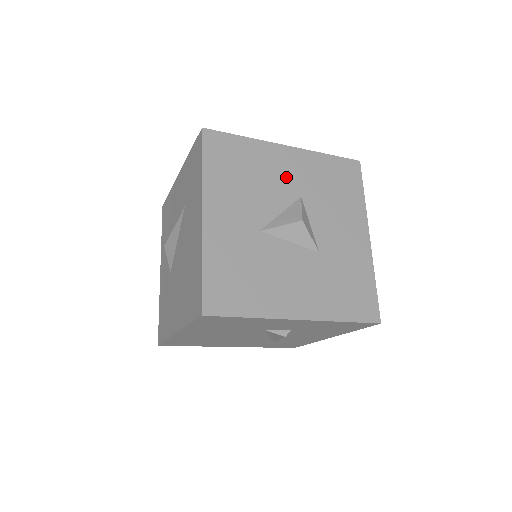
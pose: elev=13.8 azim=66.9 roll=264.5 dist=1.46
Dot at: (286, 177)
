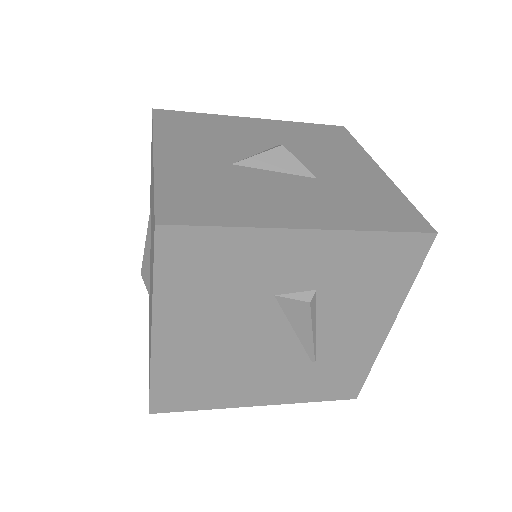
Dot at: (257, 134)
